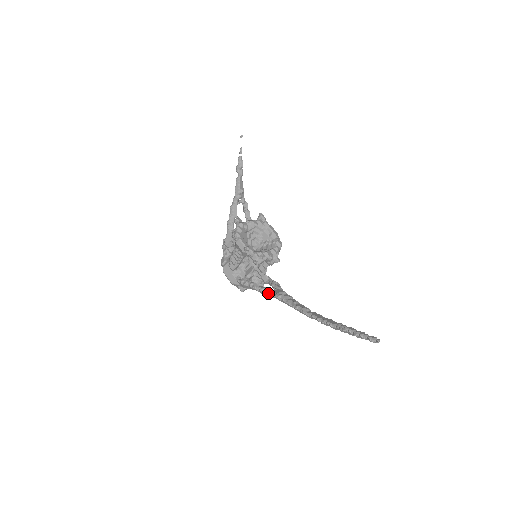
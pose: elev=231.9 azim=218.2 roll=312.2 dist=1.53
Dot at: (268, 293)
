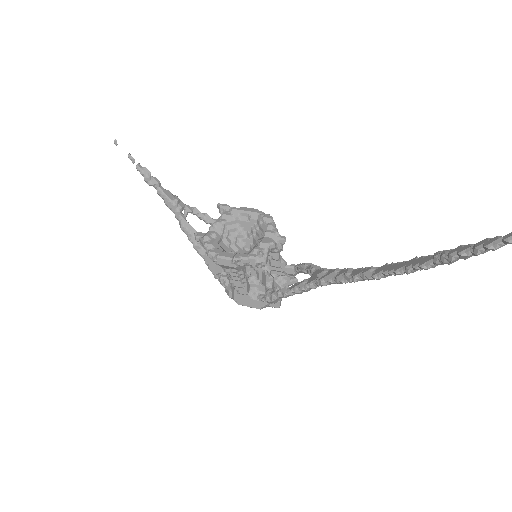
Dot at: (306, 288)
